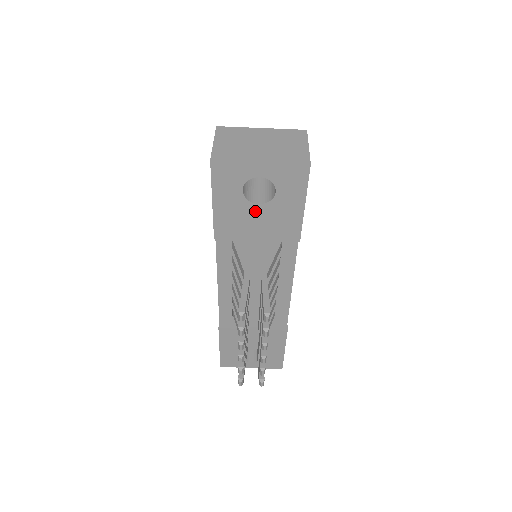
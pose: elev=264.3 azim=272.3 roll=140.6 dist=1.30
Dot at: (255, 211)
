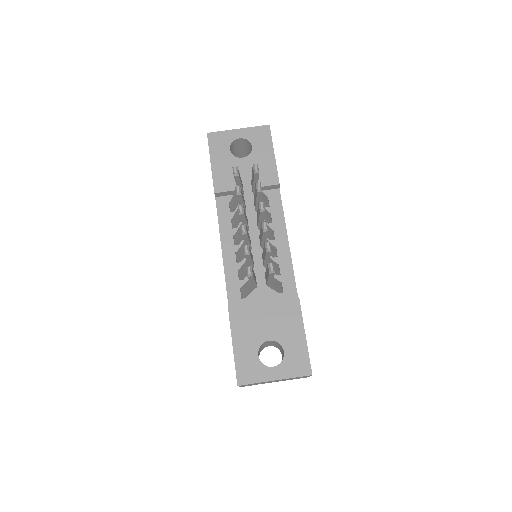
Dot at: (241, 164)
